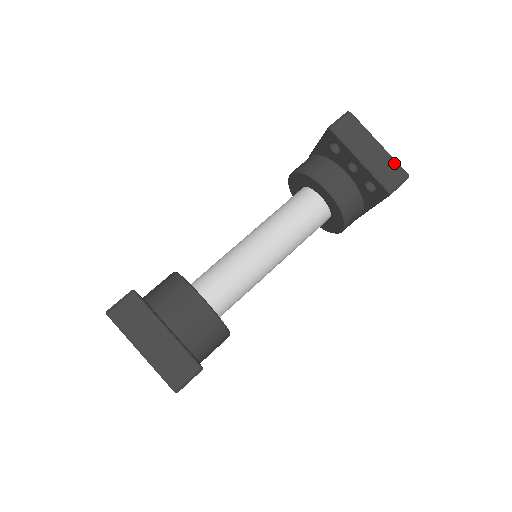
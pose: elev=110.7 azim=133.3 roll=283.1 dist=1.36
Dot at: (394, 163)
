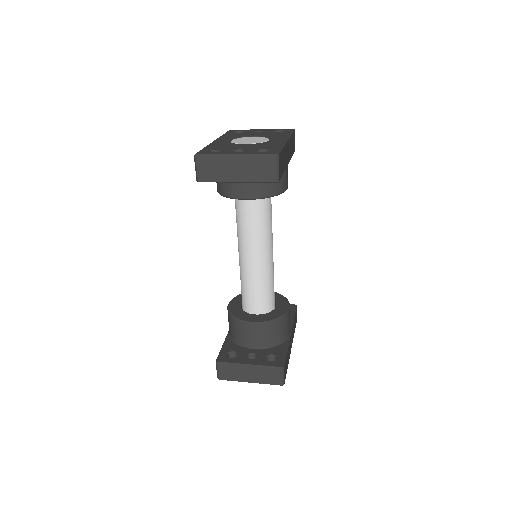
Dot at: (258, 158)
